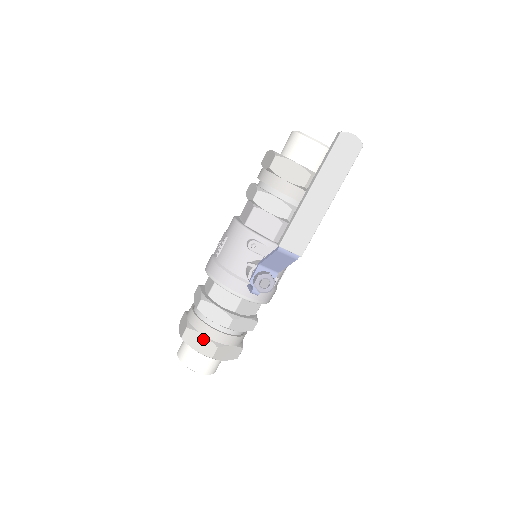
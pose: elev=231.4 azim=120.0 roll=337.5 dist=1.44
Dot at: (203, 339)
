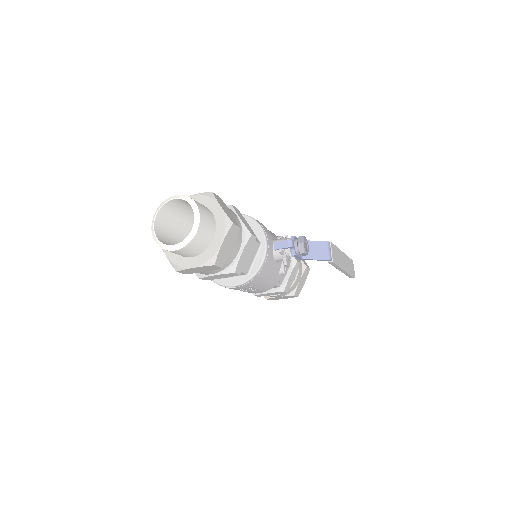
Dot at: (230, 213)
